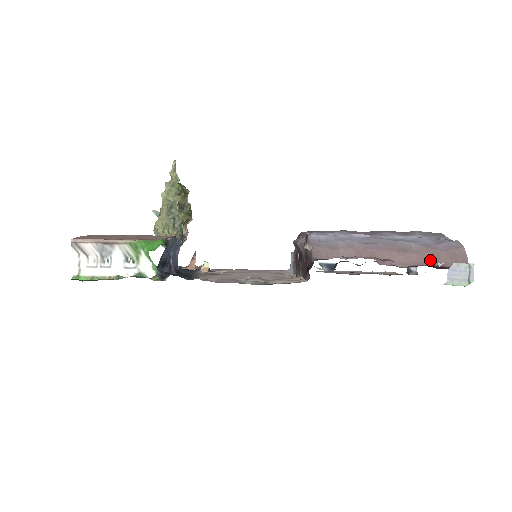
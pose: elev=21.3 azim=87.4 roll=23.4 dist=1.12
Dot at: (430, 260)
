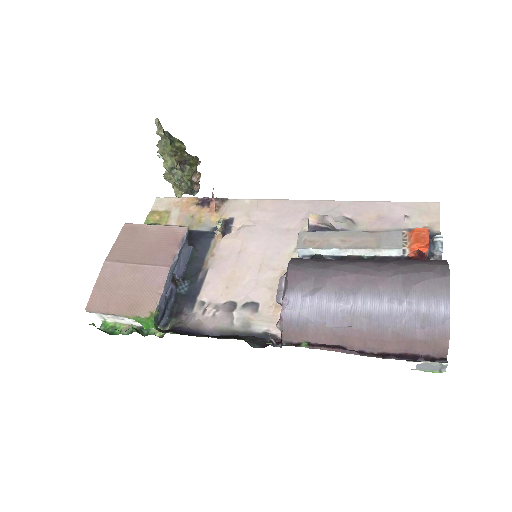
Dot at: (404, 348)
